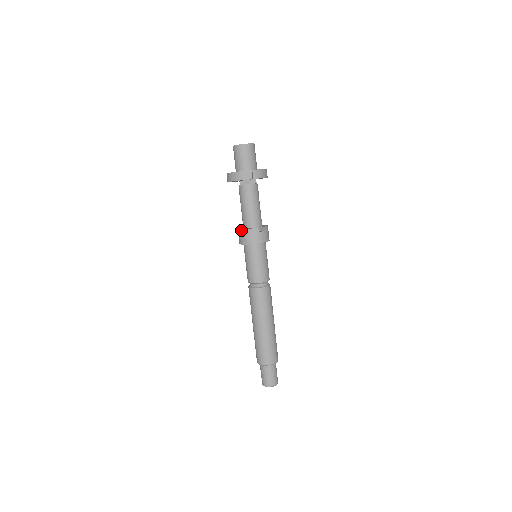
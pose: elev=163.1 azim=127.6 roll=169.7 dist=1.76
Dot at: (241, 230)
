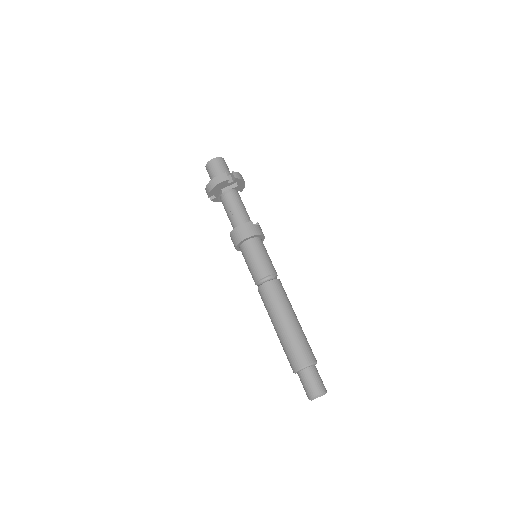
Dot at: (235, 228)
